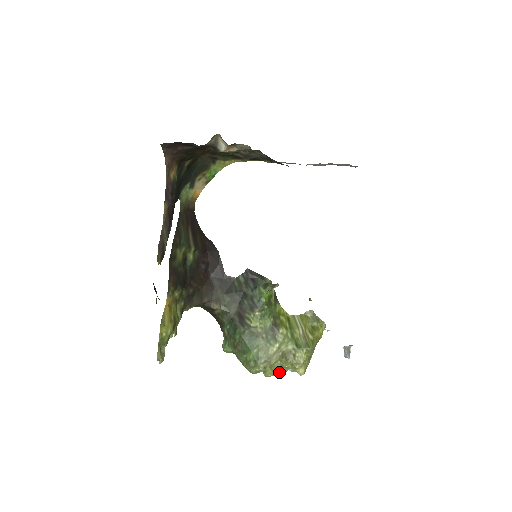
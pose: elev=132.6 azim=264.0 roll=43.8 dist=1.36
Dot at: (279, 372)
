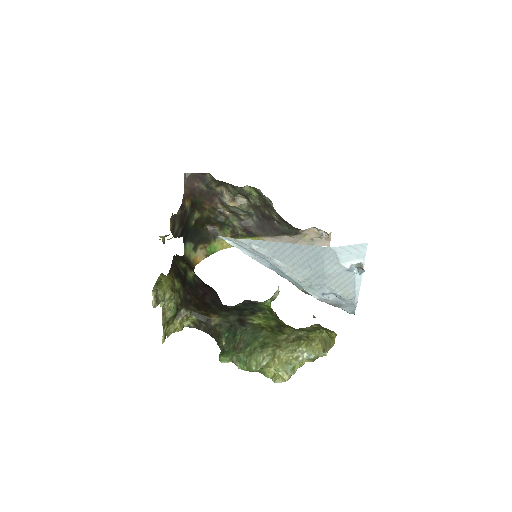
Dot at: (292, 363)
